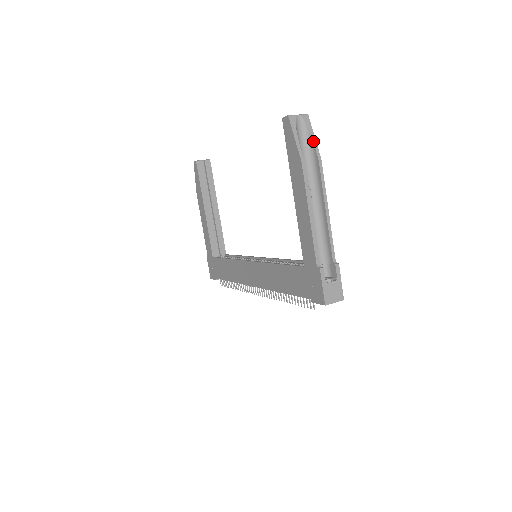
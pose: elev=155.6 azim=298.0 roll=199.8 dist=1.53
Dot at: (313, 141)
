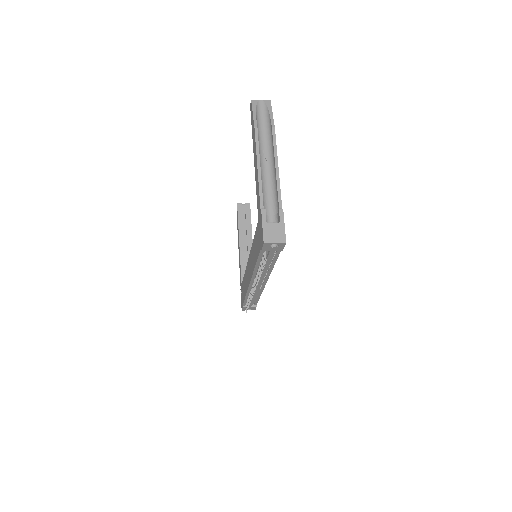
Dot at: (270, 116)
